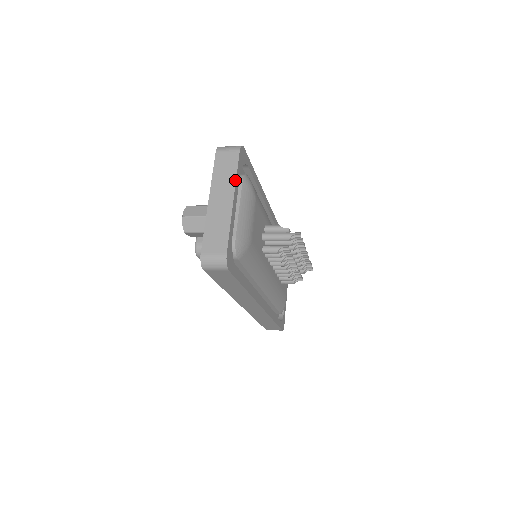
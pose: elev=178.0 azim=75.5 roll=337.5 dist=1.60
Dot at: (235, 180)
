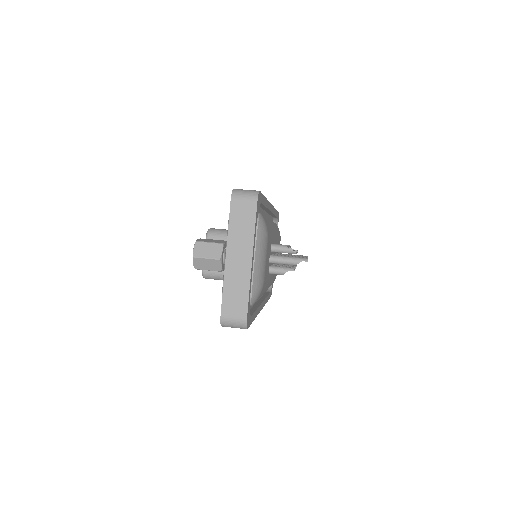
Dot at: (253, 238)
